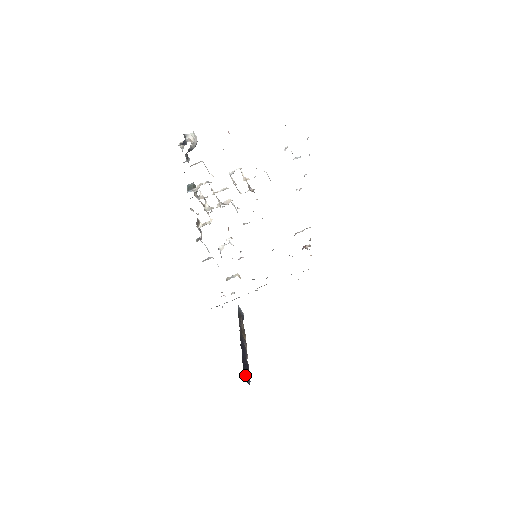
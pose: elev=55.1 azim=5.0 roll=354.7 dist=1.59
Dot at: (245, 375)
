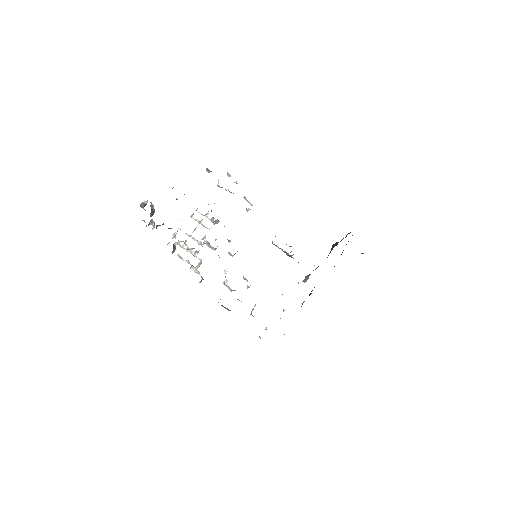
Dot at: occluded
